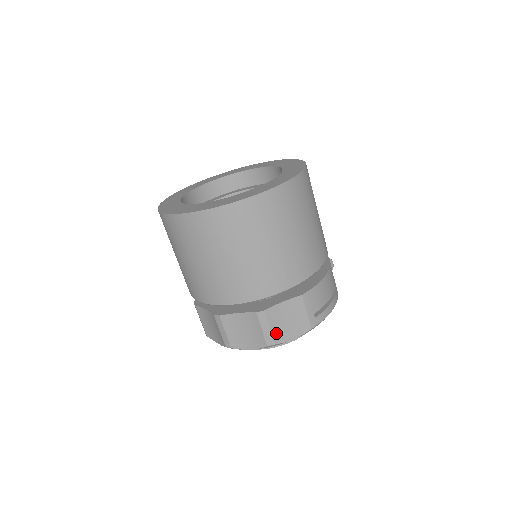
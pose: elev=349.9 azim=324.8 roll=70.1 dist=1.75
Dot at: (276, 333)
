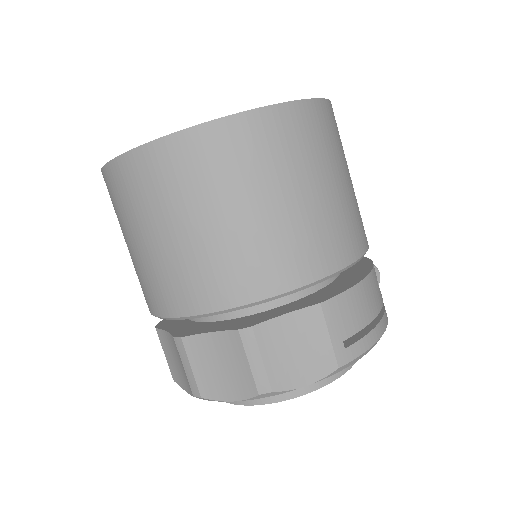
Dot at: (274, 371)
